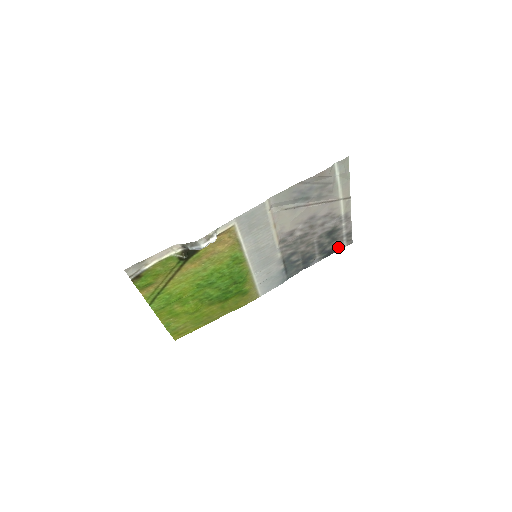
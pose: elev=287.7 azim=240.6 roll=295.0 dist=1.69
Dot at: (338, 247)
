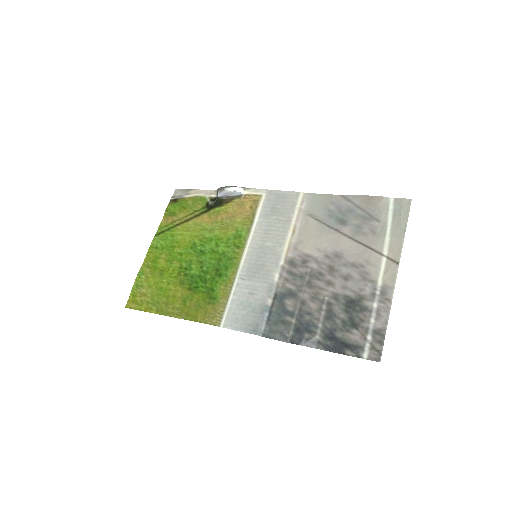
Dot at: (354, 348)
